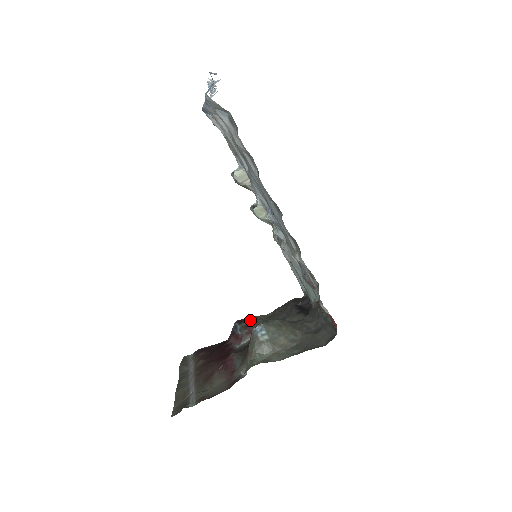
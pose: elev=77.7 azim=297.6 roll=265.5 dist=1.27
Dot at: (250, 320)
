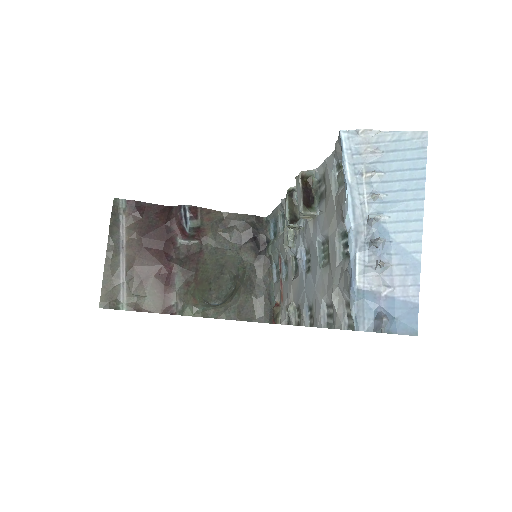
Dot at: (203, 218)
